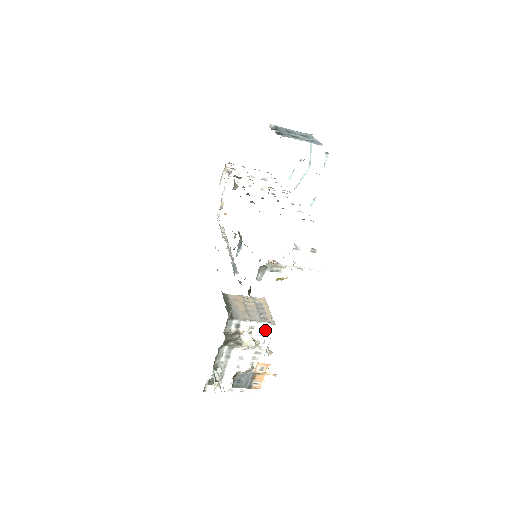
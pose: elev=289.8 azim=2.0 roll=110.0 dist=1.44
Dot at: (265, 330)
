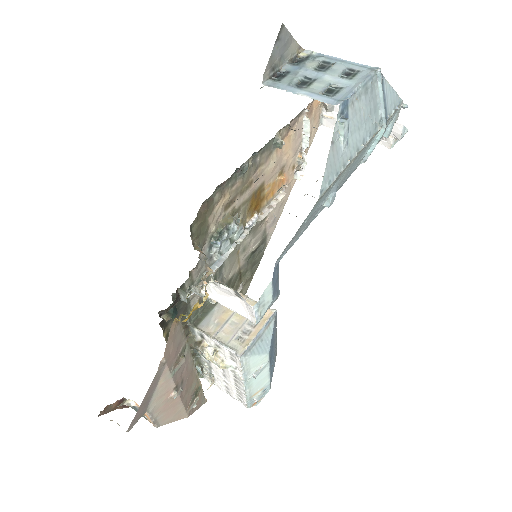
Dot at: (233, 356)
